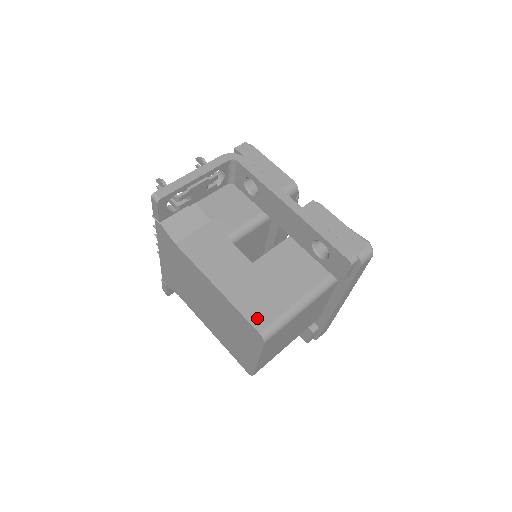
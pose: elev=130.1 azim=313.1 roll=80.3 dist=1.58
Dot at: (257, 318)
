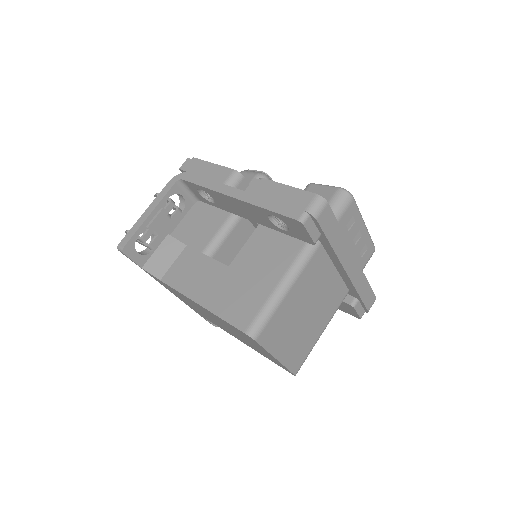
Dot at: (240, 319)
